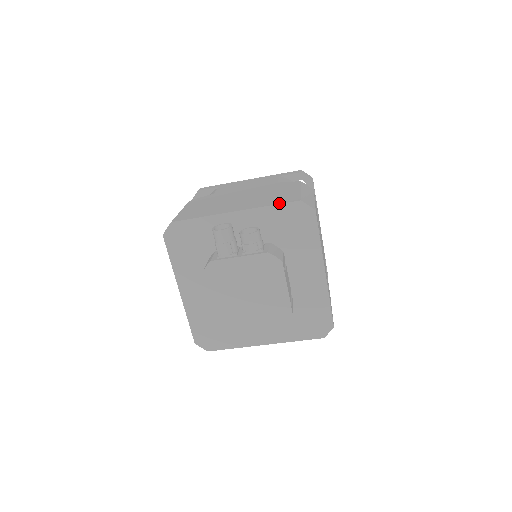
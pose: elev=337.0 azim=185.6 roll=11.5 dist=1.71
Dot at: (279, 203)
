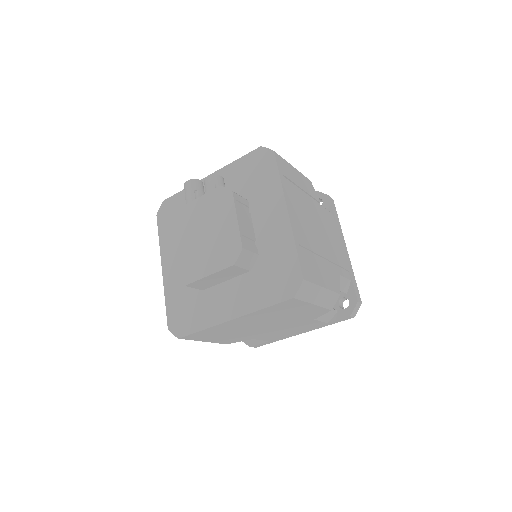
Dot at: (244, 156)
